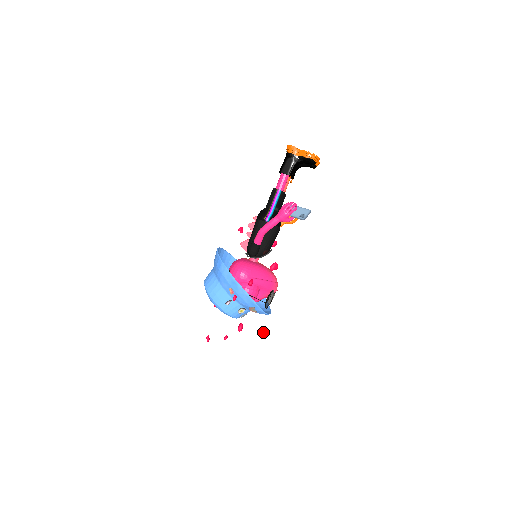
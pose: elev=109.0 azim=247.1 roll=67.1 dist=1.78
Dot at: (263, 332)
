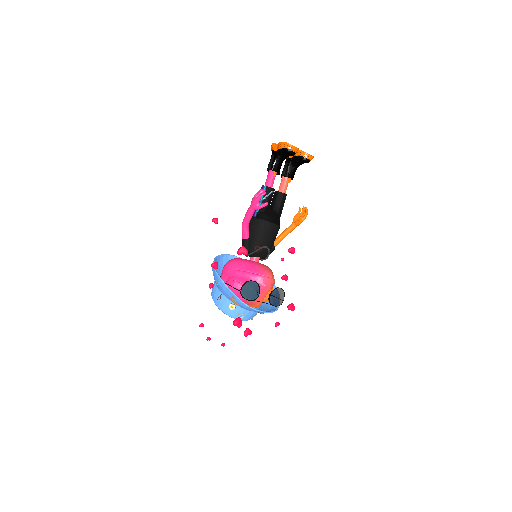
Dot at: (235, 321)
